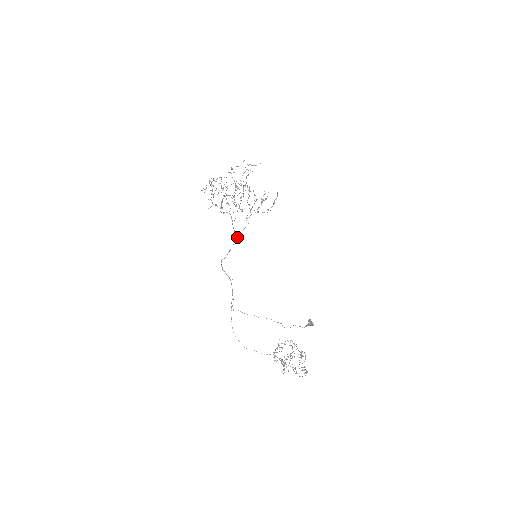
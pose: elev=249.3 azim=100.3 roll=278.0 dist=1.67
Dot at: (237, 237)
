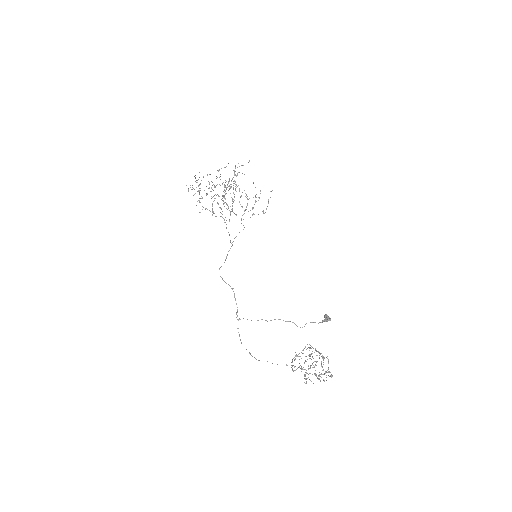
Dot at: occluded
